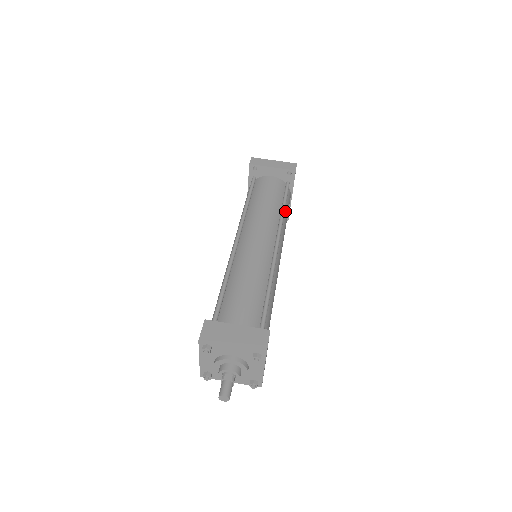
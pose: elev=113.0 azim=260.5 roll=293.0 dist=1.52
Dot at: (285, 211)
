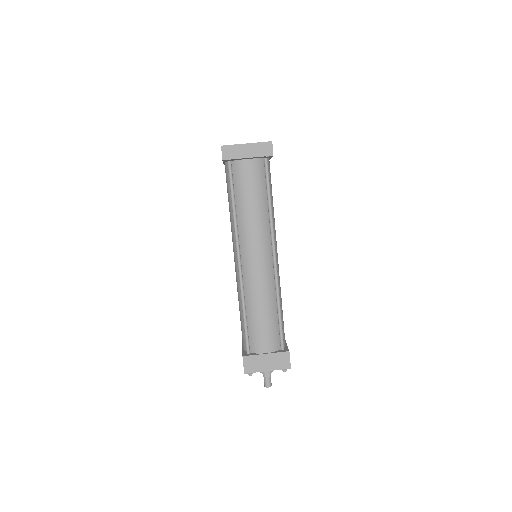
Dot at: occluded
